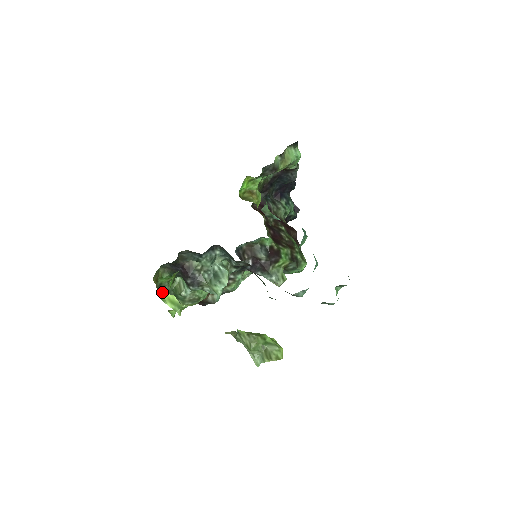
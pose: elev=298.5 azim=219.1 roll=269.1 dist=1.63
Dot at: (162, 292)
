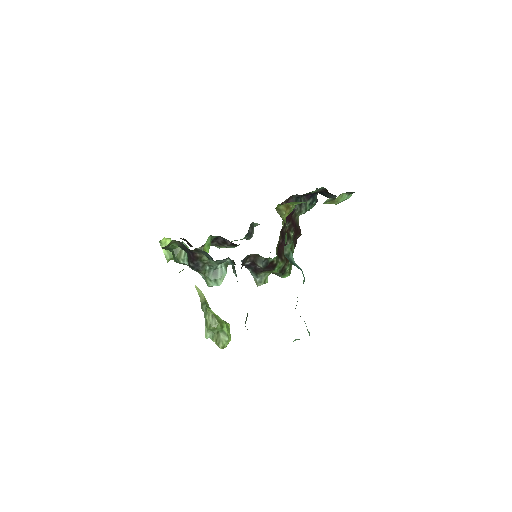
Dot at: (164, 248)
